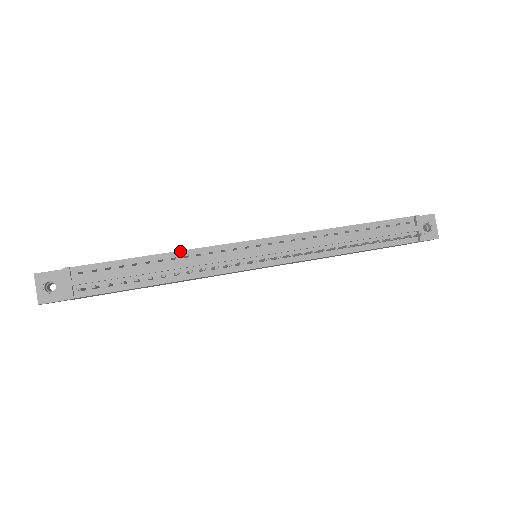
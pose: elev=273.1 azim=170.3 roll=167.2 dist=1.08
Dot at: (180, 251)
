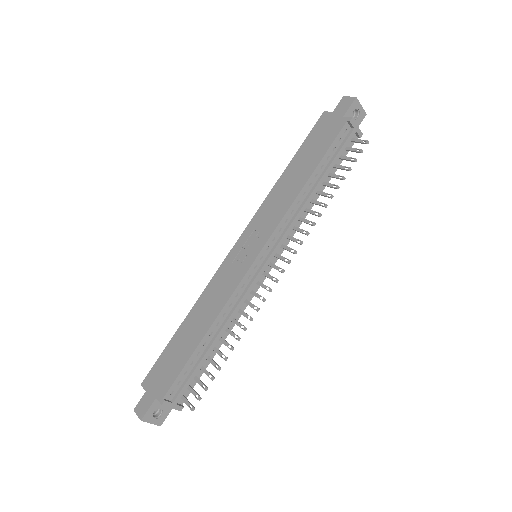
Dot at: (218, 316)
